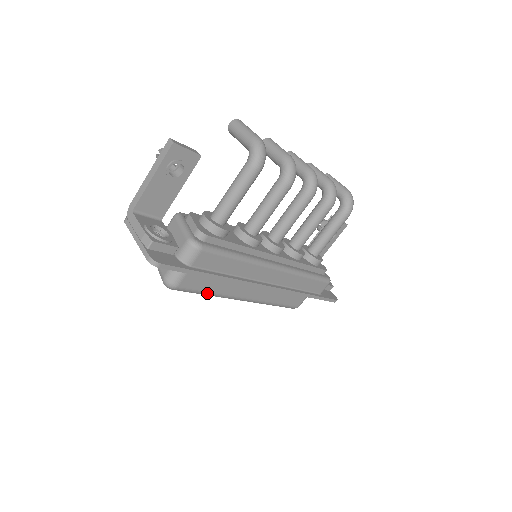
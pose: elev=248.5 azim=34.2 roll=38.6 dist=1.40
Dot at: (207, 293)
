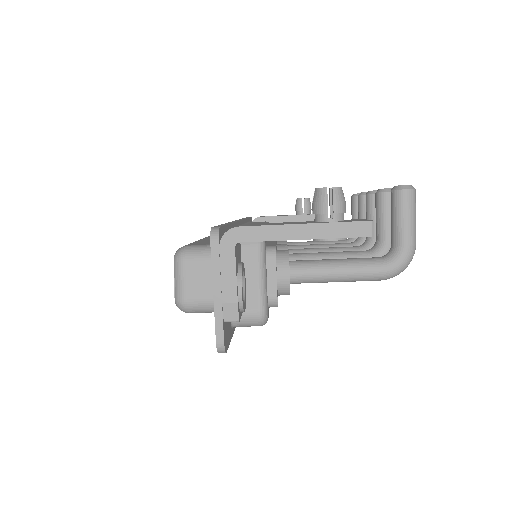
Dot at: occluded
